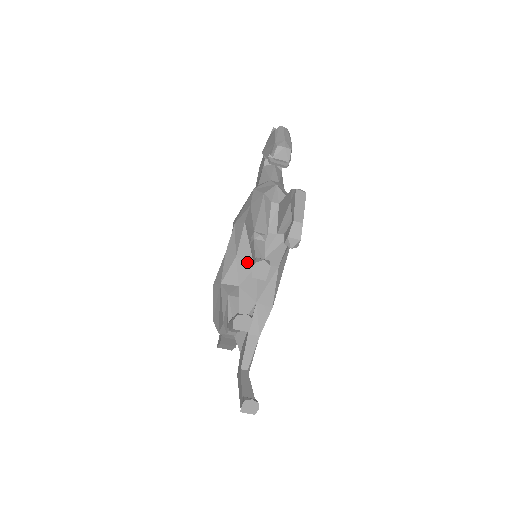
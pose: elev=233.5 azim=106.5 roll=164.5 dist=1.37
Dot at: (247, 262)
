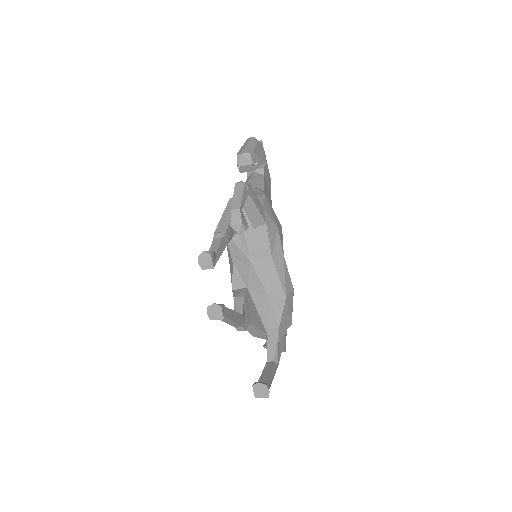
Dot at: (242, 263)
